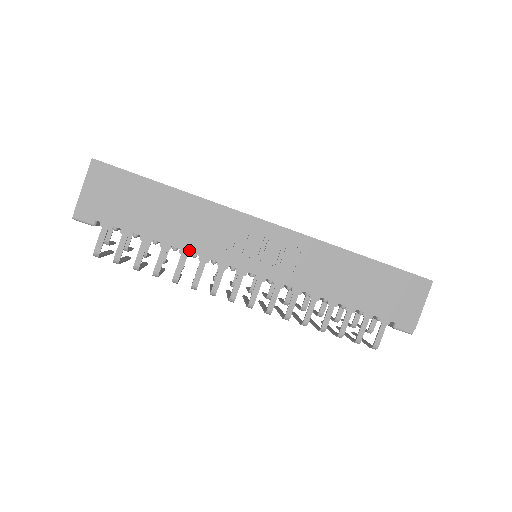
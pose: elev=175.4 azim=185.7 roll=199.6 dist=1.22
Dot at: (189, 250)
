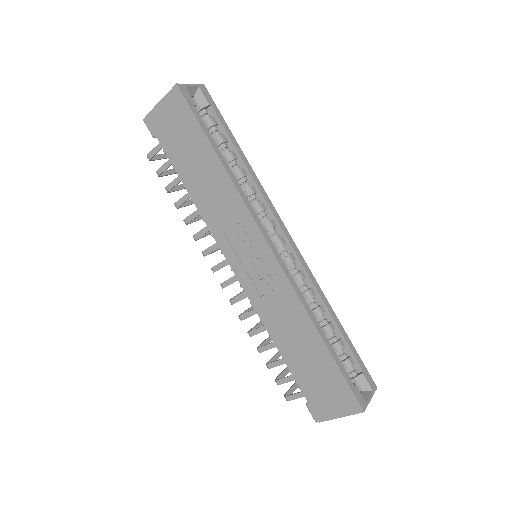
Dot at: (201, 212)
